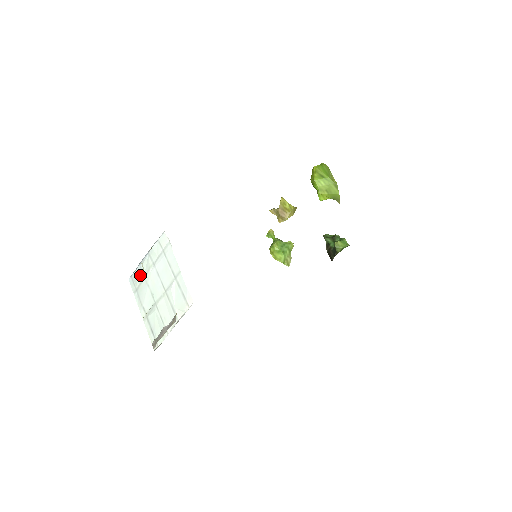
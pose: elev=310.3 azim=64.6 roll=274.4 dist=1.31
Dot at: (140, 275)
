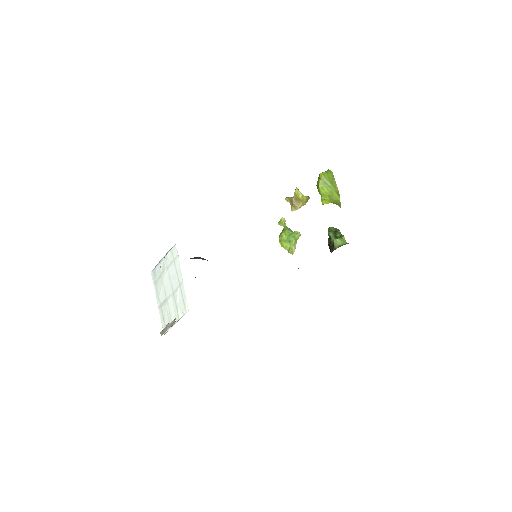
Dot at: (158, 272)
